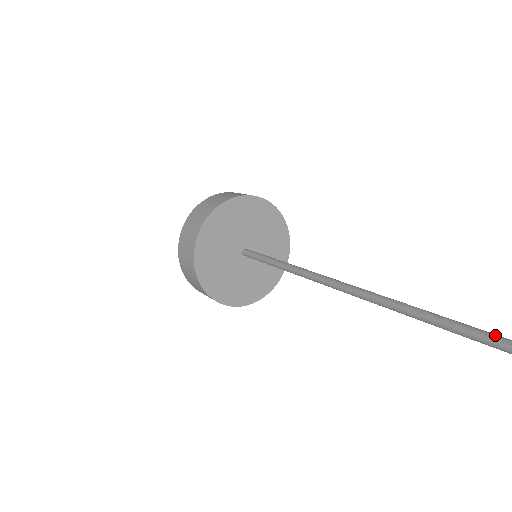
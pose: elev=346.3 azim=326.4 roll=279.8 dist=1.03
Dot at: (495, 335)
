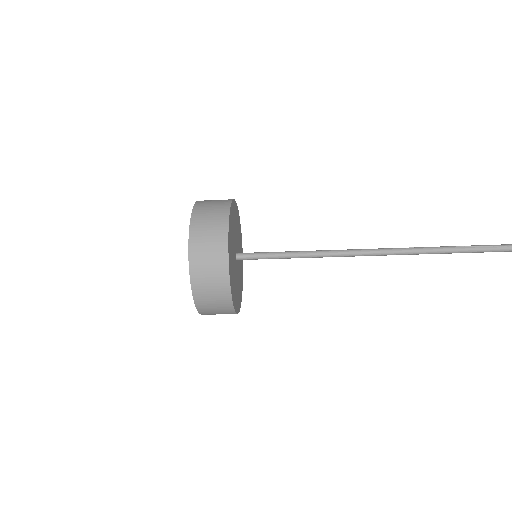
Dot at: (501, 245)
